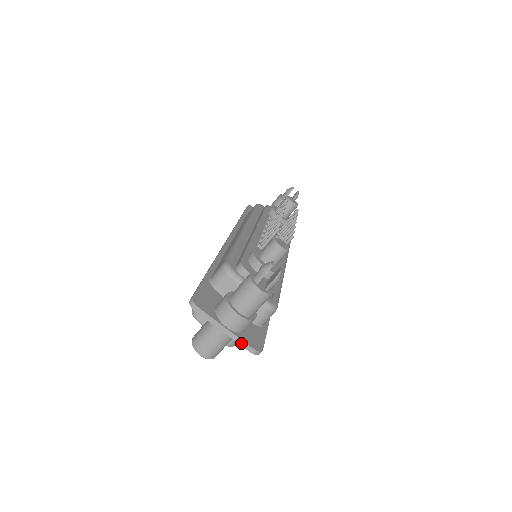
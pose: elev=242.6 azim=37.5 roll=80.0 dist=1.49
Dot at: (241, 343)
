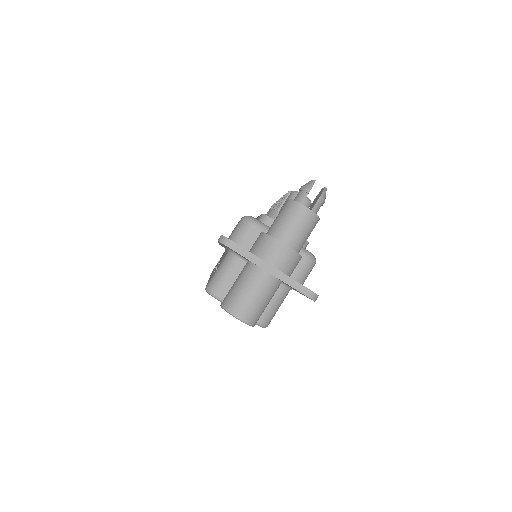
Dot at: (293, 284)
